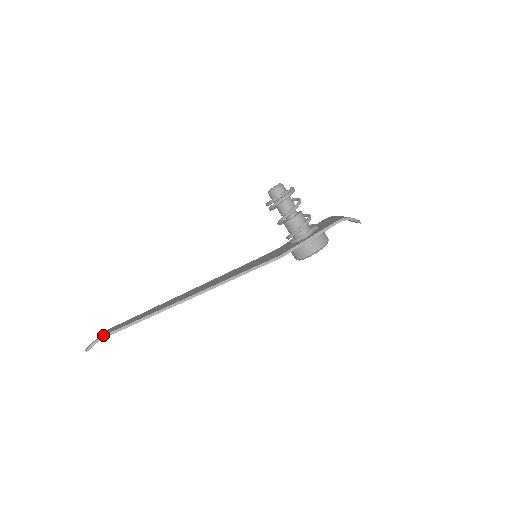
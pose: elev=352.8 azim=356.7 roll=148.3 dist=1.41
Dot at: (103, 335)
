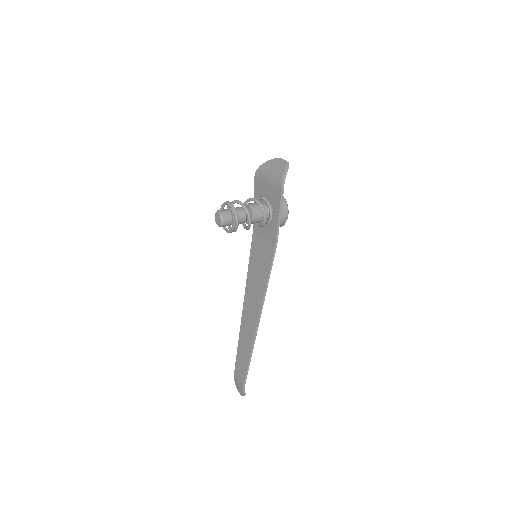
Dot at: (243, 384)
